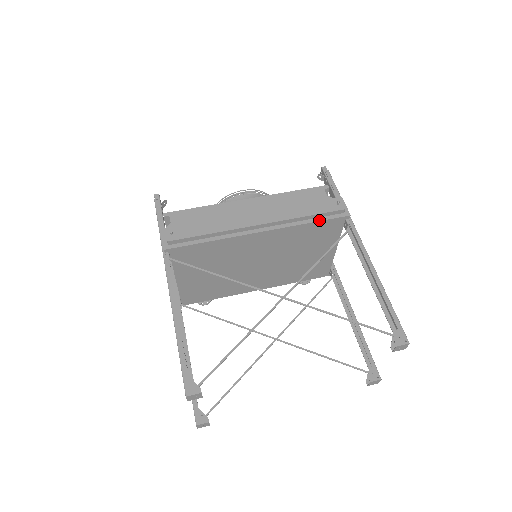
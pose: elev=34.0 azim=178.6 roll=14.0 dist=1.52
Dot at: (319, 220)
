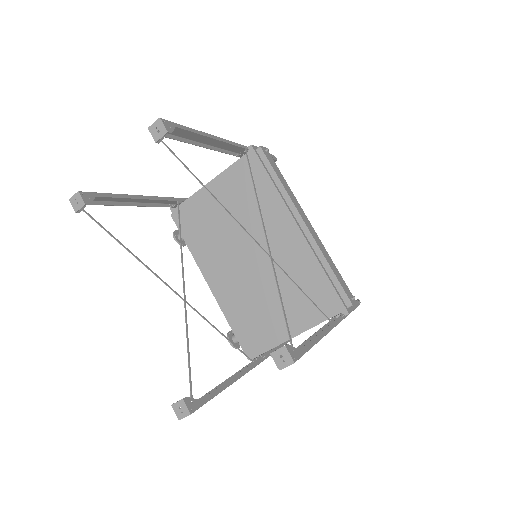
Dot at: (331, 282)
